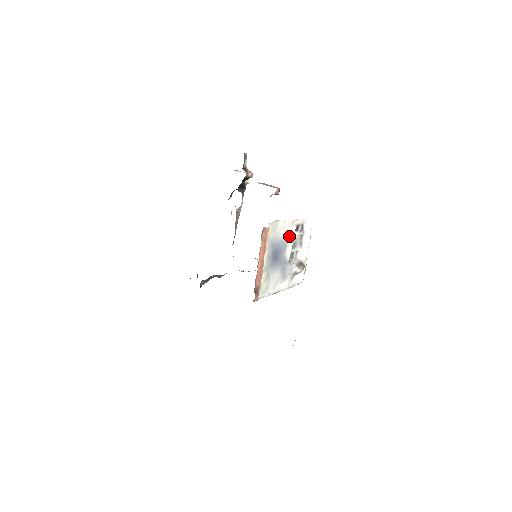
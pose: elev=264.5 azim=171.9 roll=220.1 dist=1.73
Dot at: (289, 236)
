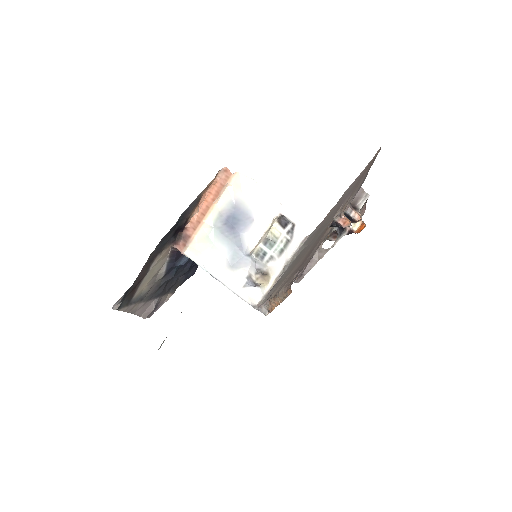
Dot at: (262, 217)
